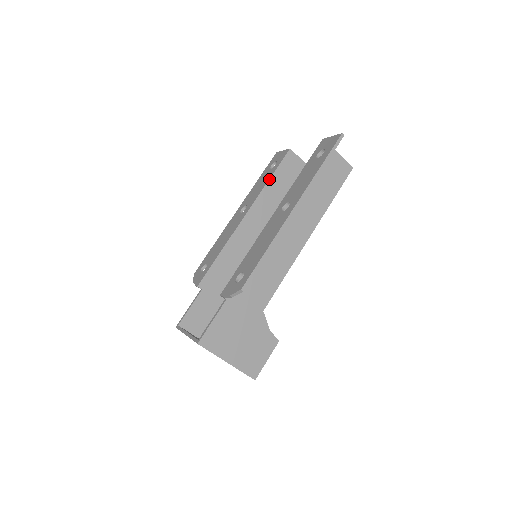
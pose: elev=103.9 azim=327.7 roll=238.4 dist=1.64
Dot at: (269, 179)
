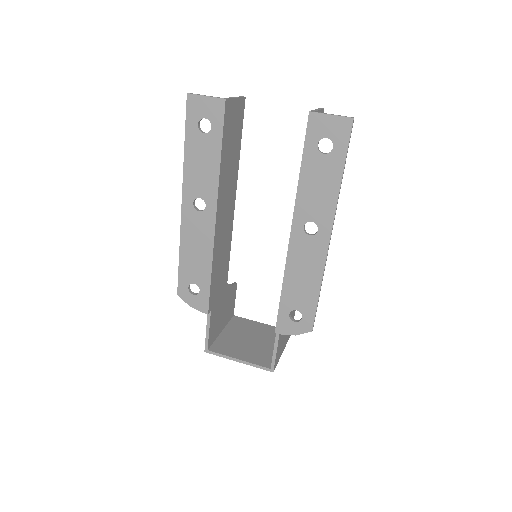
Dot at: (220, 158)
